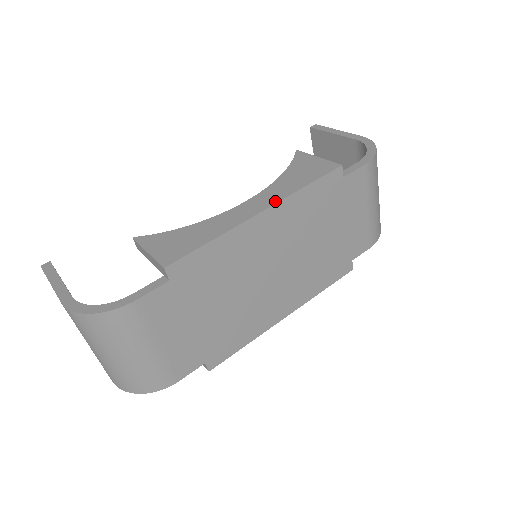
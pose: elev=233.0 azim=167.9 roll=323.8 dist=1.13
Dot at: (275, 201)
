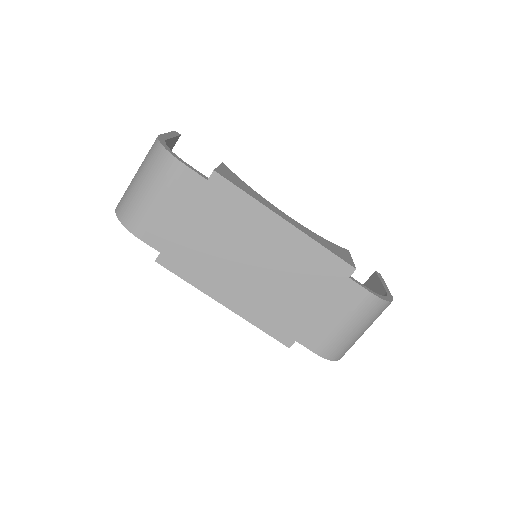
Dot at: (300, 229)
